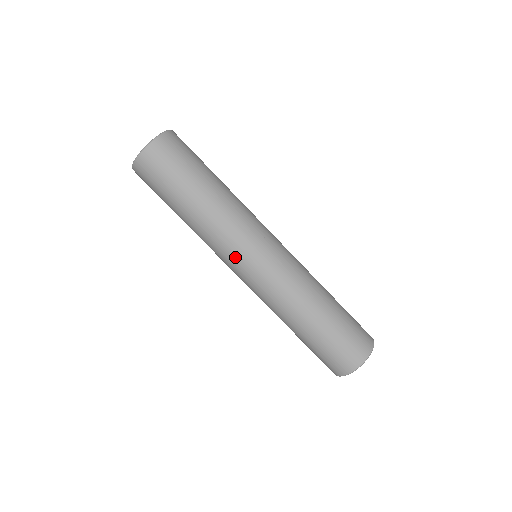
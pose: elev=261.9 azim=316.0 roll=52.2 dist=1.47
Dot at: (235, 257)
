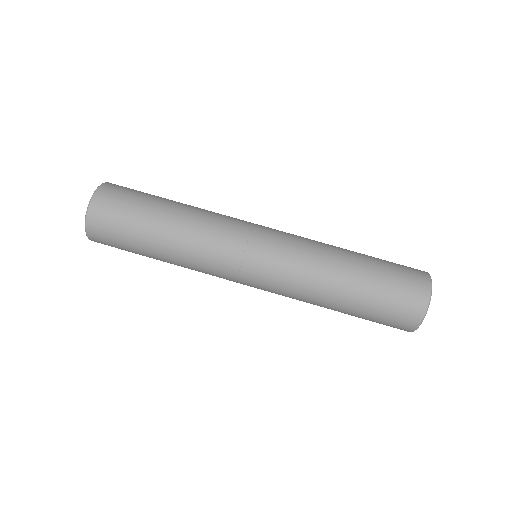
Dot at: (234, 262)
